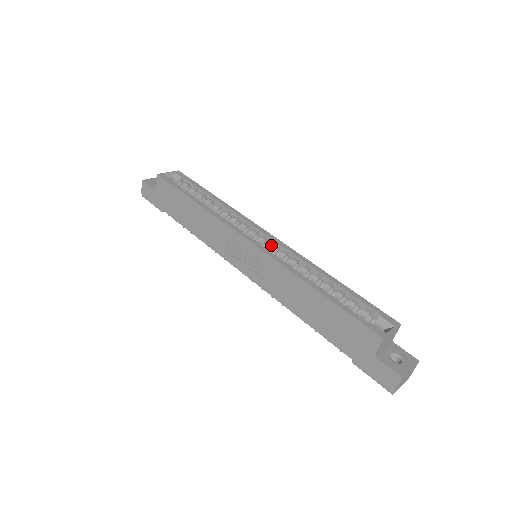
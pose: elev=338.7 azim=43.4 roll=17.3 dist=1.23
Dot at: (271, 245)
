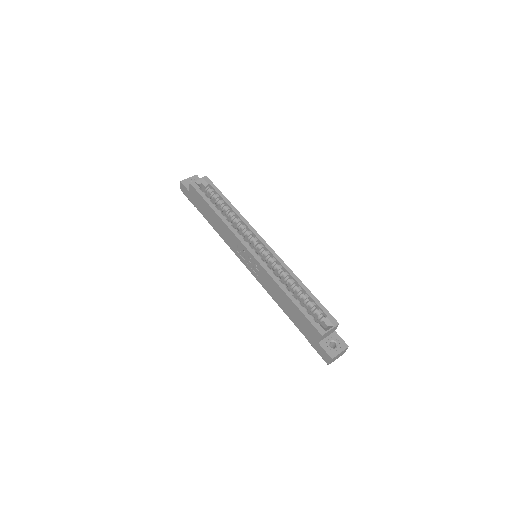
Dot at: (265, 252)
